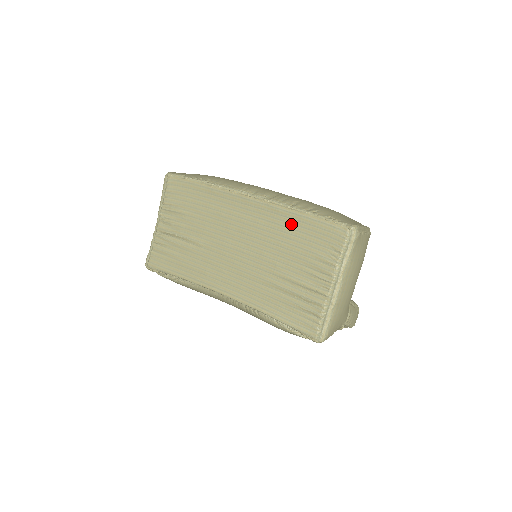
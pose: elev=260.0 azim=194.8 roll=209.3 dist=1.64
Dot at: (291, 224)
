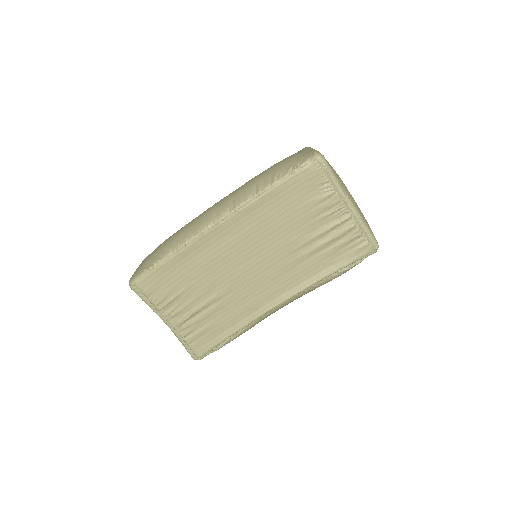
Dot at: (272, 204)
